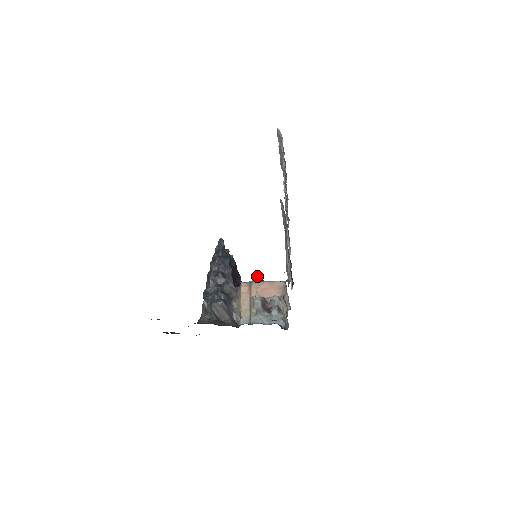
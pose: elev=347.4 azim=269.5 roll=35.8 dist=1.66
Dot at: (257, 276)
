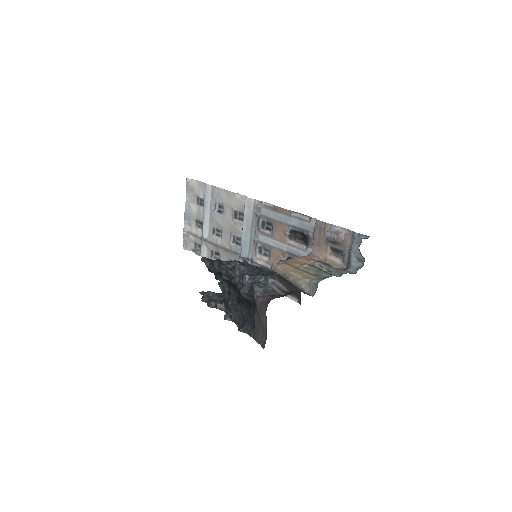
Dot at: occluded
